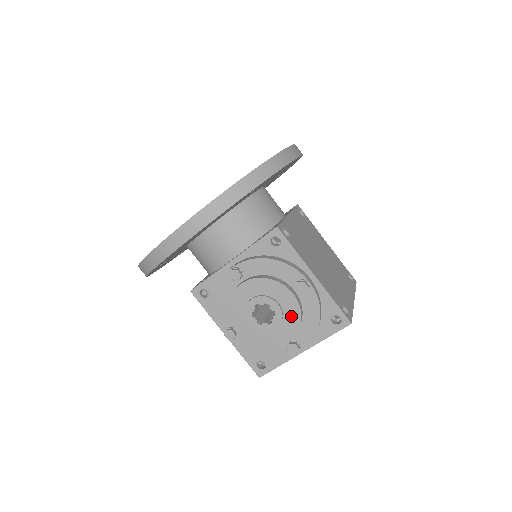
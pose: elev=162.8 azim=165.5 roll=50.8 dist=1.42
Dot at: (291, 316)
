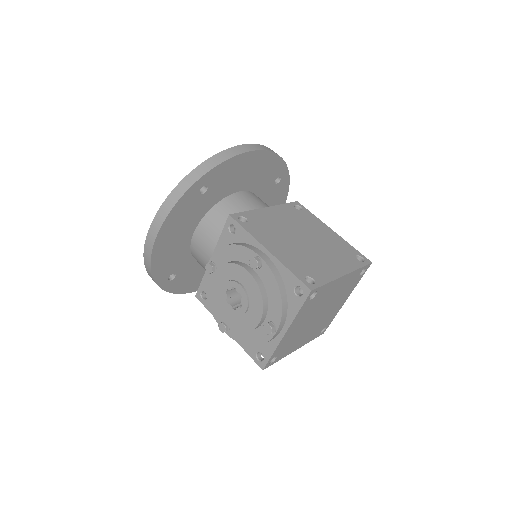
Dot at: (254, 294)
